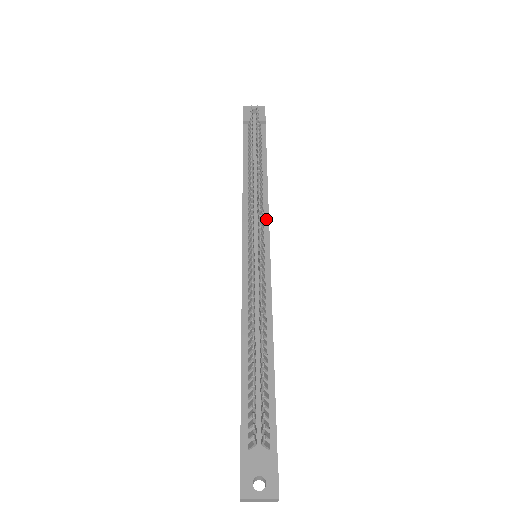
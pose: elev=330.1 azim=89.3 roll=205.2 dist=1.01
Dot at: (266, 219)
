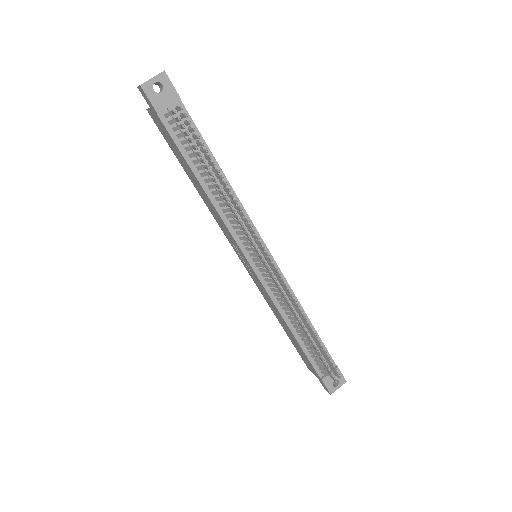
Dot at: occluded
